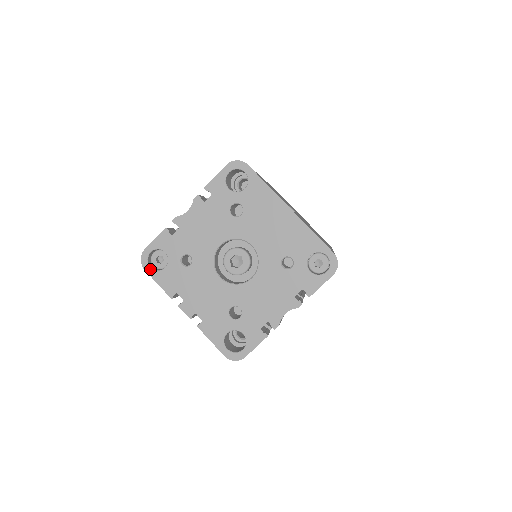
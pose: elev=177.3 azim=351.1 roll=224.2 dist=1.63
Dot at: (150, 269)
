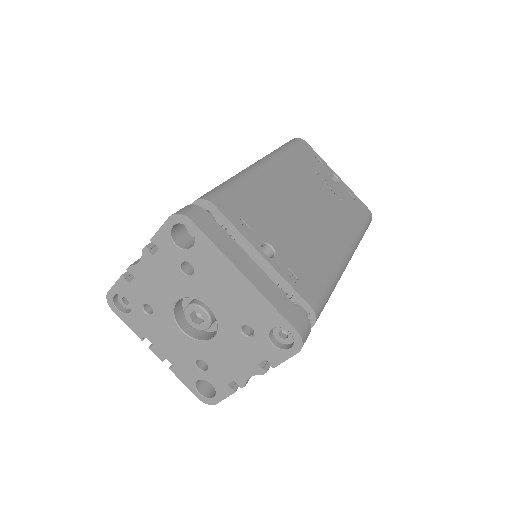
Dot at: (117, 311)
